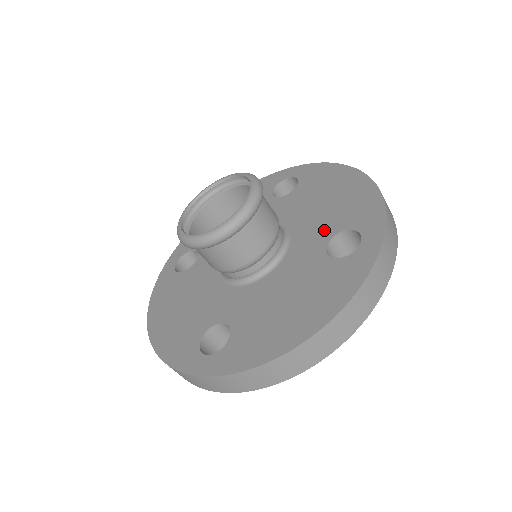
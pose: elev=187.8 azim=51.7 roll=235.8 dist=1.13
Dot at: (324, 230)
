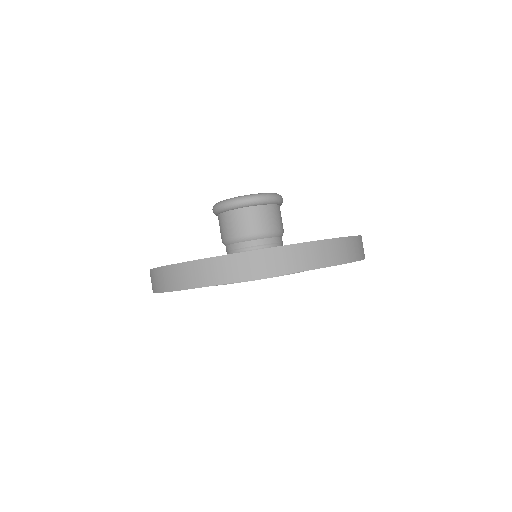
Dot at: occluded
